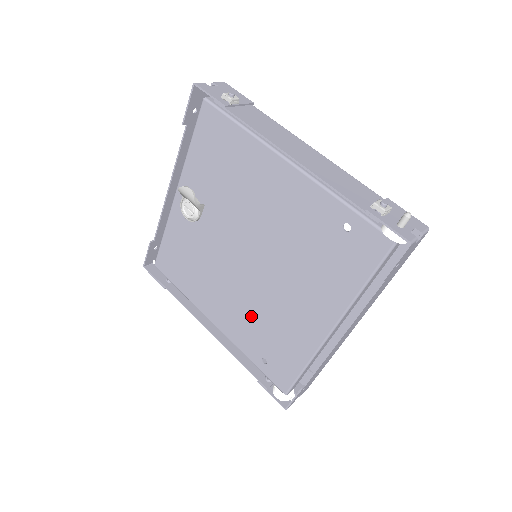
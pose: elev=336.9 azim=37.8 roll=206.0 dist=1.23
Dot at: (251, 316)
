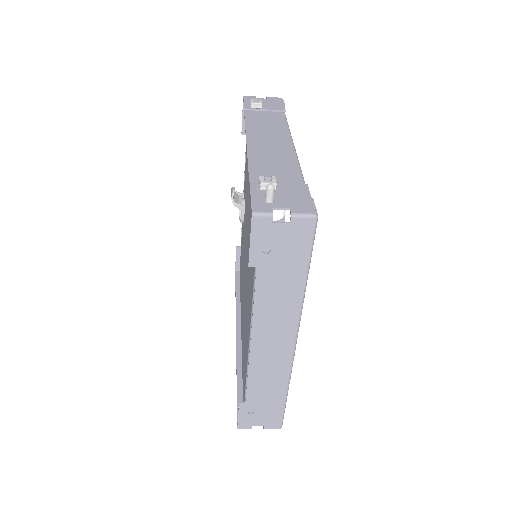
Dot at: occluded
